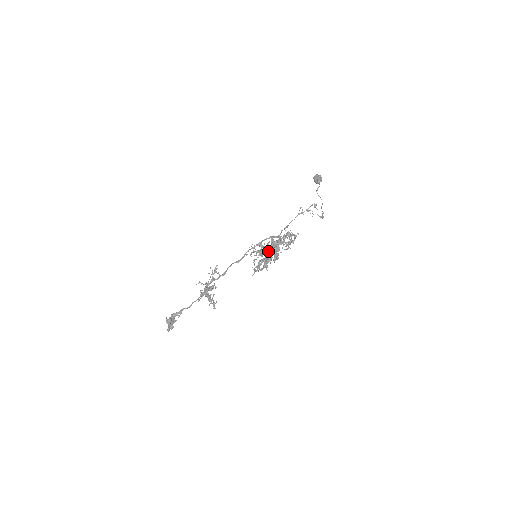
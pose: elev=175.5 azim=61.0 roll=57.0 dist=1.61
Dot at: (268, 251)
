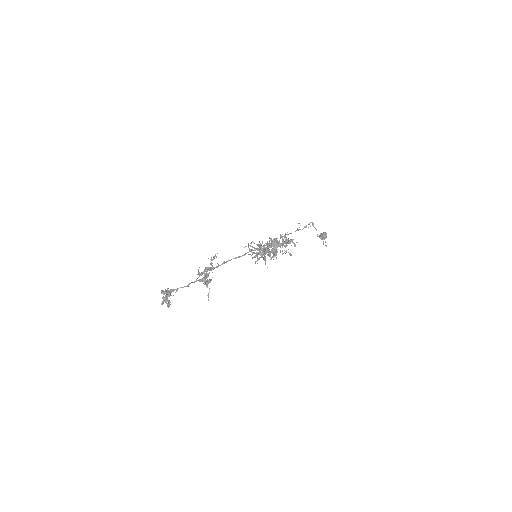
Dot at: occluded
